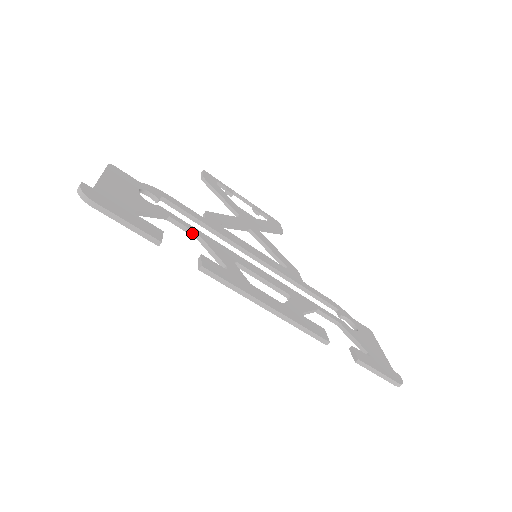
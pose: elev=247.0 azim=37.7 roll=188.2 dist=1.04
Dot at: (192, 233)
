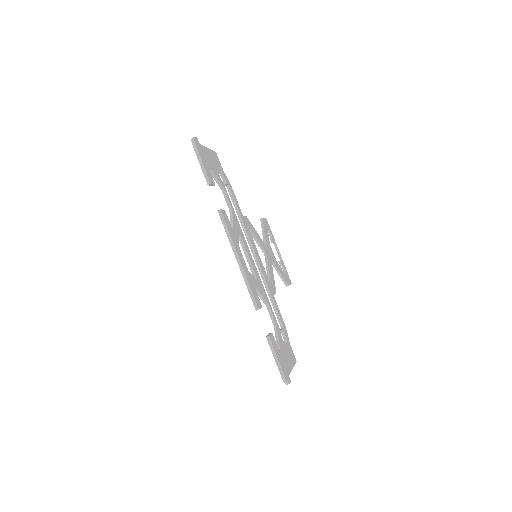
Dot at: (229, 206)
